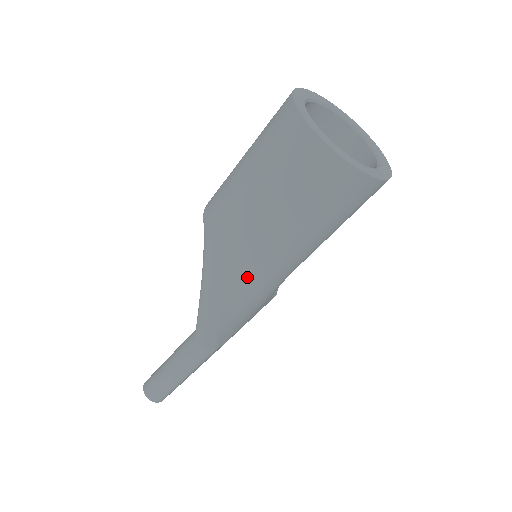
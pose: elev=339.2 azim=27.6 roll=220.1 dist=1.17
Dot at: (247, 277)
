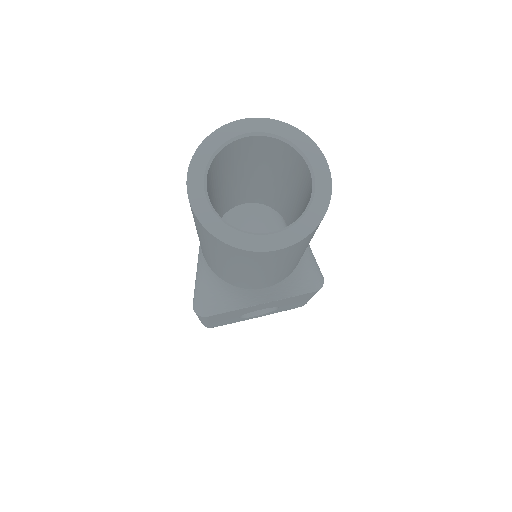
Dot at: (216, 275)
